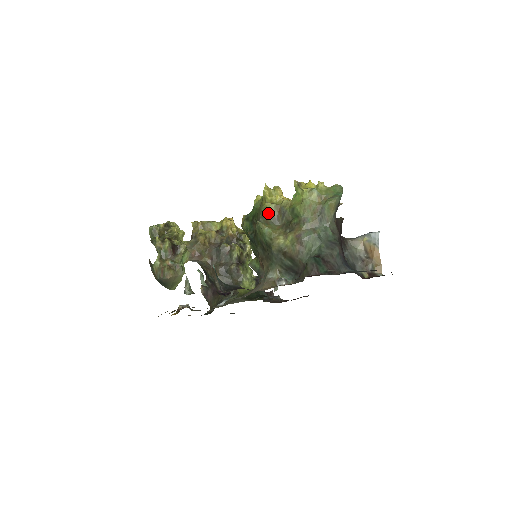
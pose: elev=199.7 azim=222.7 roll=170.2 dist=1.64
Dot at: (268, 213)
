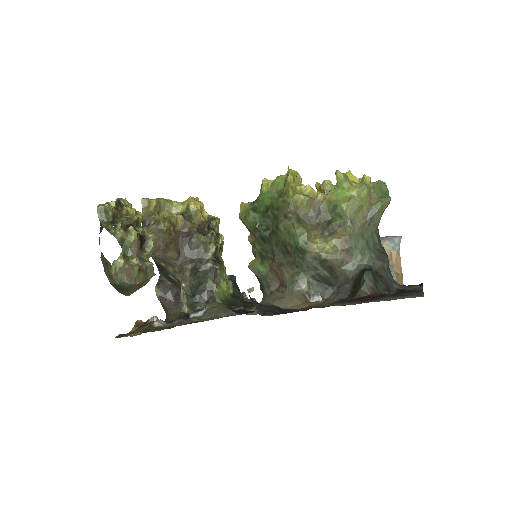
Dot at: (299, 208)
